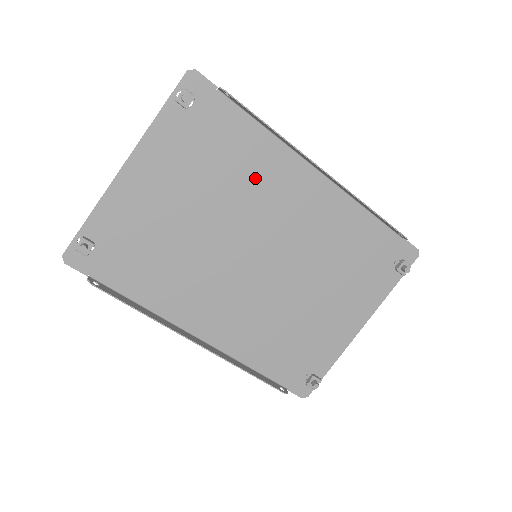
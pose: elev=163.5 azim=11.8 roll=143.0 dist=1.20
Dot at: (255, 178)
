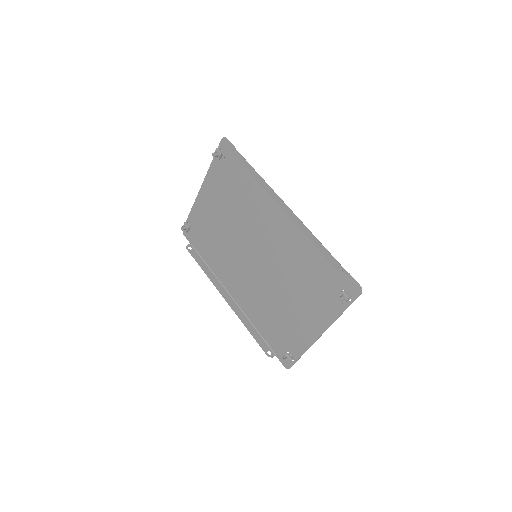
Dot at: (254, 205)
